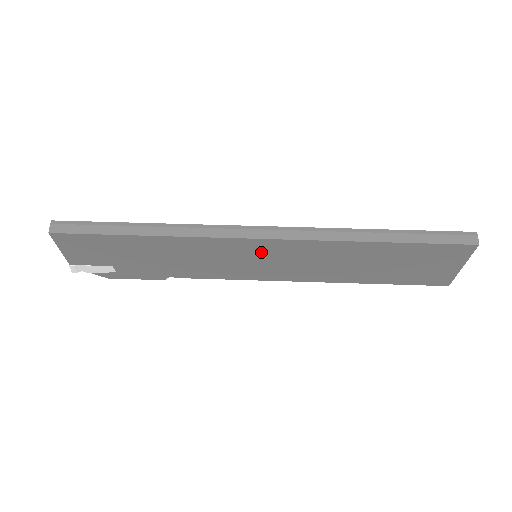
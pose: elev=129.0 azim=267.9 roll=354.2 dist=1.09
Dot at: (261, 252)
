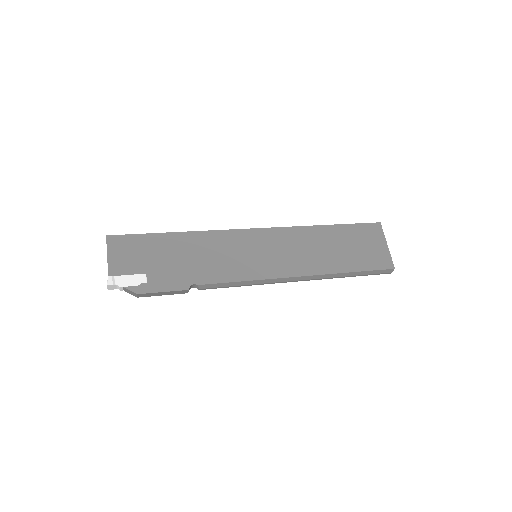
Dot at: (259, 243)
